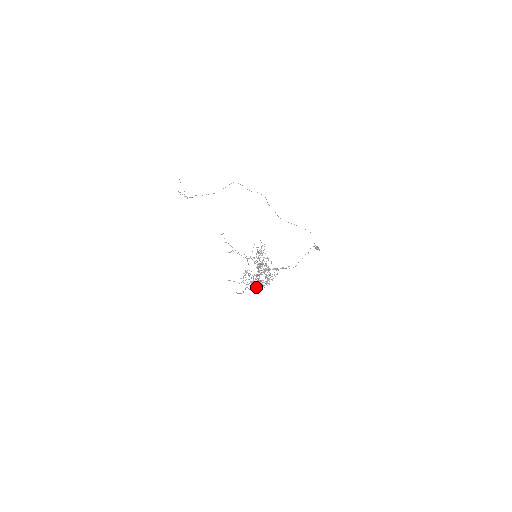
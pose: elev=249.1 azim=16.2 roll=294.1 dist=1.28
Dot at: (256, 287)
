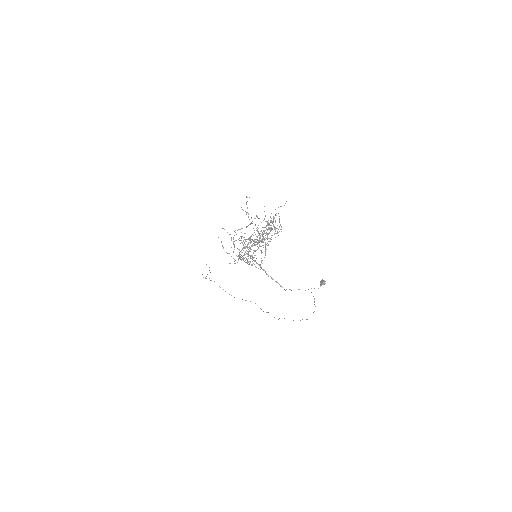
Dot at: occluded
